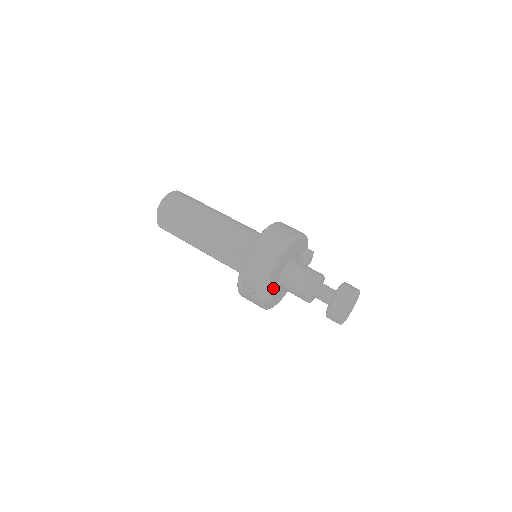
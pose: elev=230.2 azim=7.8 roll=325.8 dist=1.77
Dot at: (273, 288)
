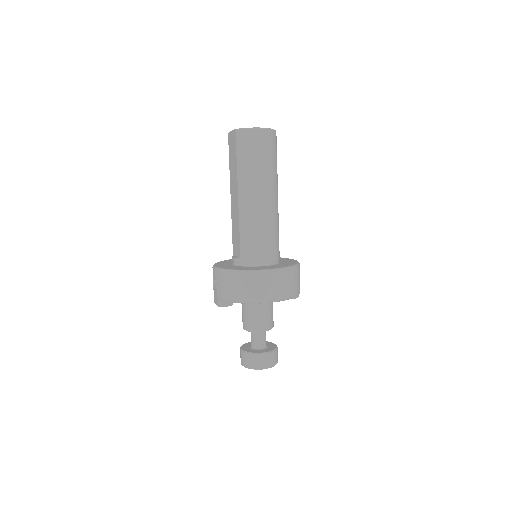
Dot at: (224, 304)
